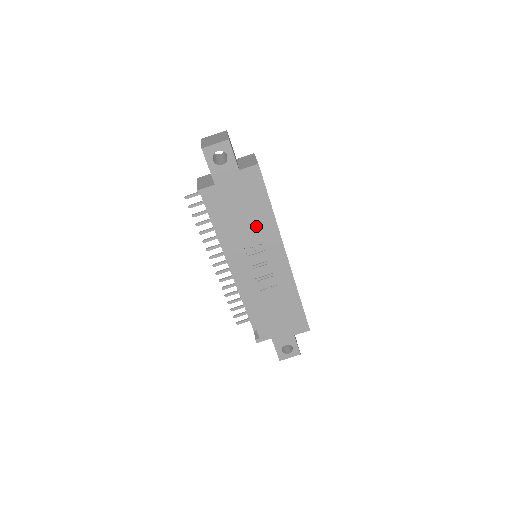
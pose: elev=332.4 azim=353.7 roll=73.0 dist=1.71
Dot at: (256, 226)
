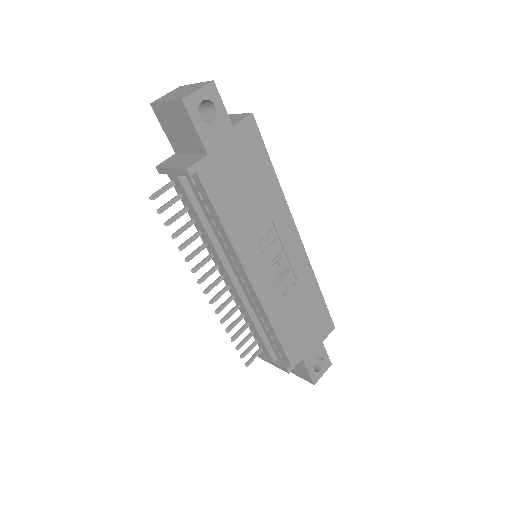
Dot at: (263, 205)
